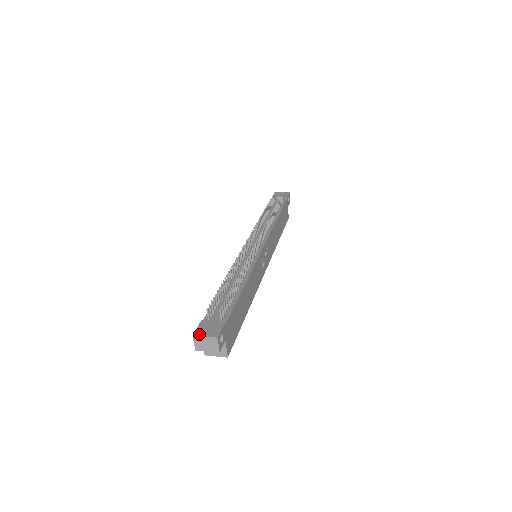
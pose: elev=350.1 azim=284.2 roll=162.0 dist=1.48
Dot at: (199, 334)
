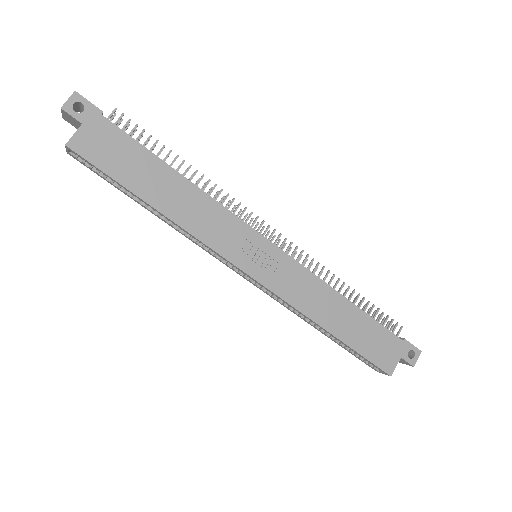
Dot at: occluded
